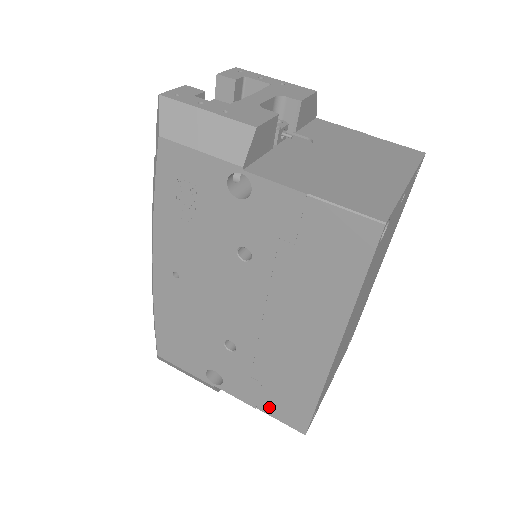
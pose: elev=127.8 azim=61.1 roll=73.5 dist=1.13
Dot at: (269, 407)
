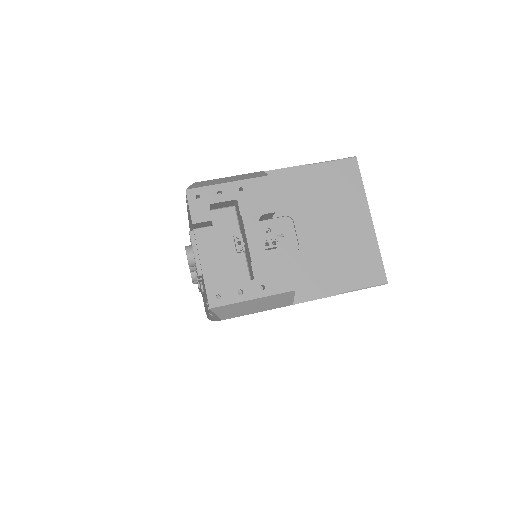
Dot at: occluded
